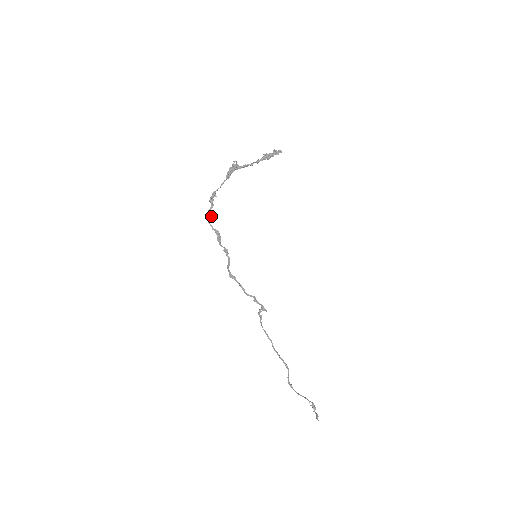
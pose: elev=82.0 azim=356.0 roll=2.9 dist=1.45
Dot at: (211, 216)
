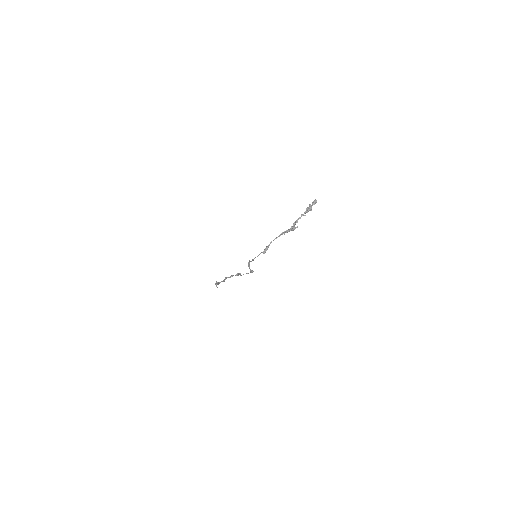
Dot at: occluded
